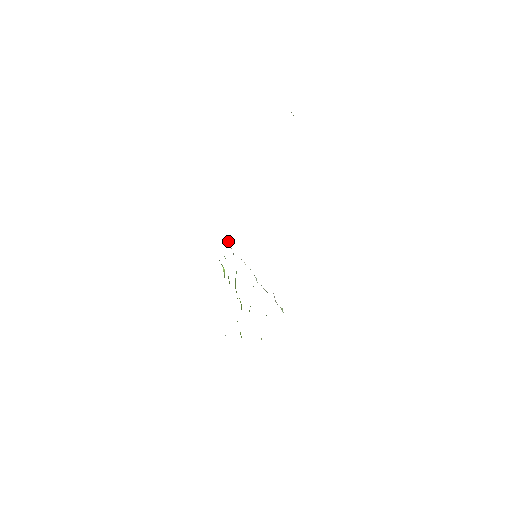
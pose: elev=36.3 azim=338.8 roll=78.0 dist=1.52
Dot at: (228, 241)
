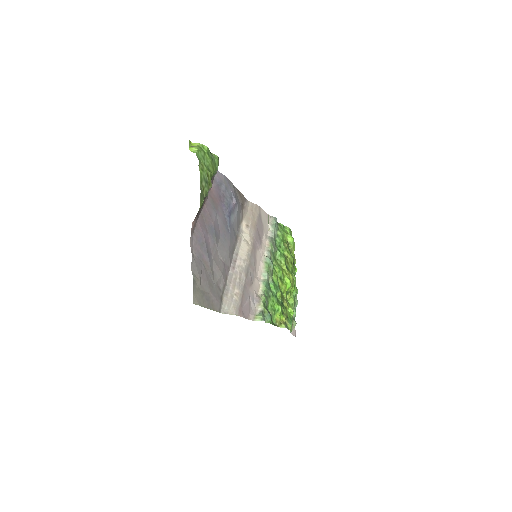
Dot at: (267, 223)
